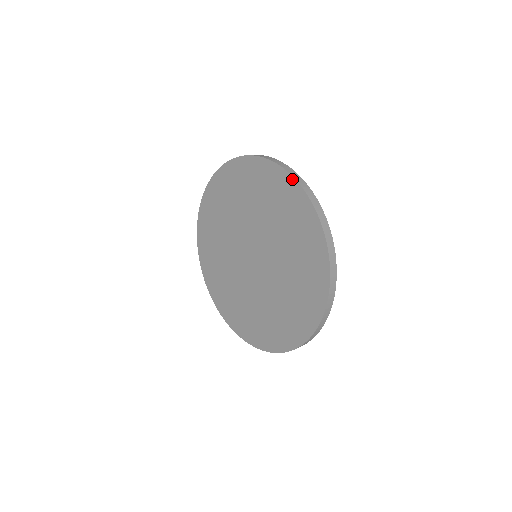
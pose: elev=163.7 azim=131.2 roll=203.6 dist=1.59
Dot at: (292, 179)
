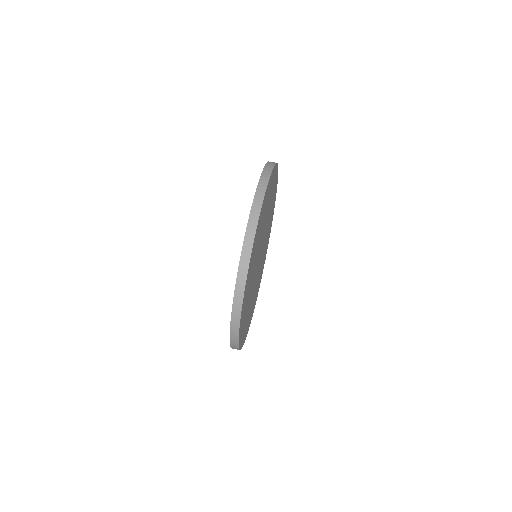
Dot at: (259, 180)
